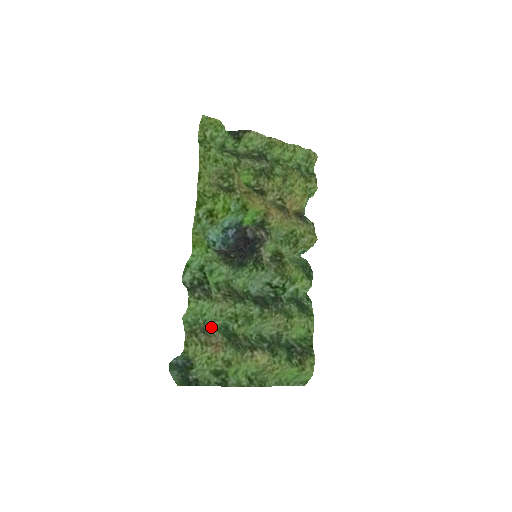
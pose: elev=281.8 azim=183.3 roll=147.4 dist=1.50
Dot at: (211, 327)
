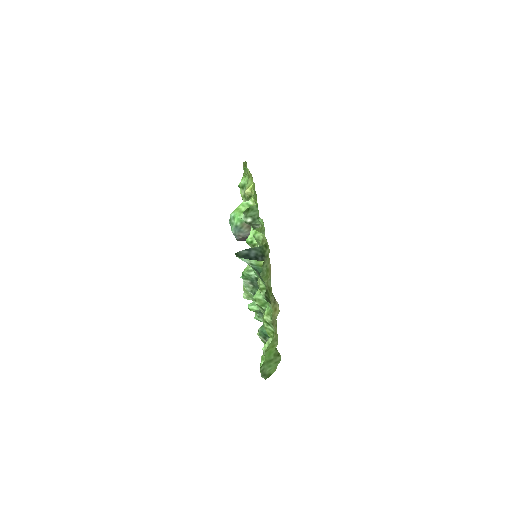
Dot at: occluded
